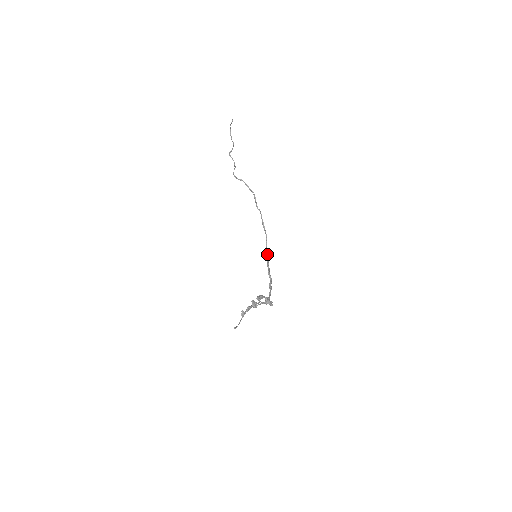
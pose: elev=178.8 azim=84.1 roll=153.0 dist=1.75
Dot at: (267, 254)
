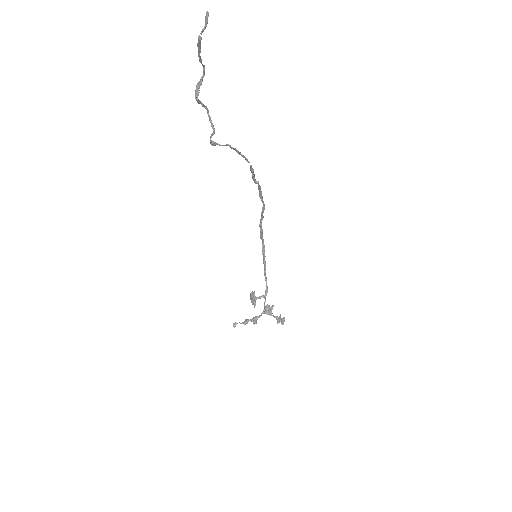
Dot at: (261, 222)
